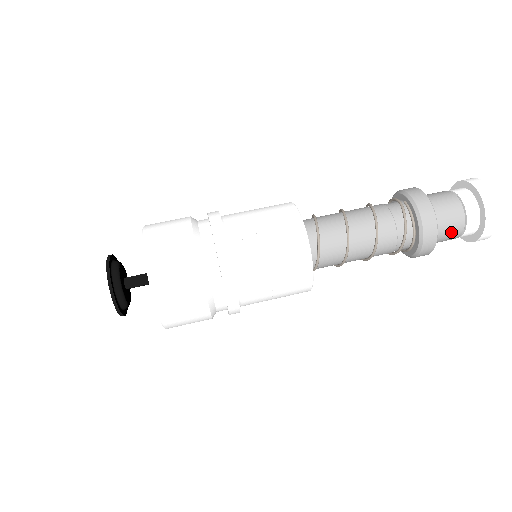
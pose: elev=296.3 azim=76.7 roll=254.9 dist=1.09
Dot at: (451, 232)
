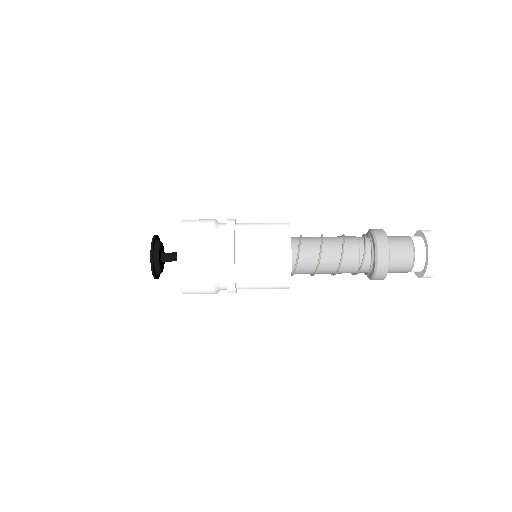
Dot at: (403, 256)
